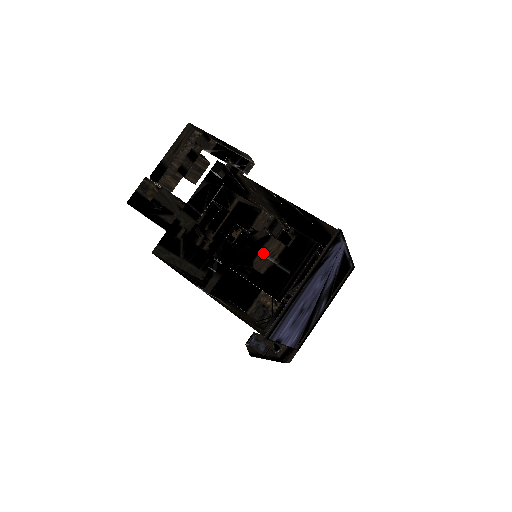
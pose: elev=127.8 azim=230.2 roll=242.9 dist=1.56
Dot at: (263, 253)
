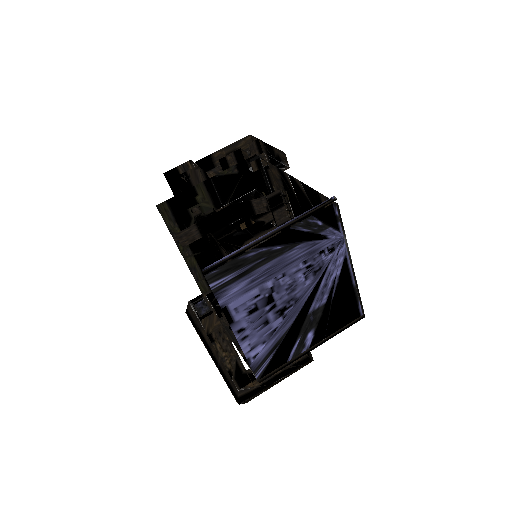
Dot at: (258, 237)
